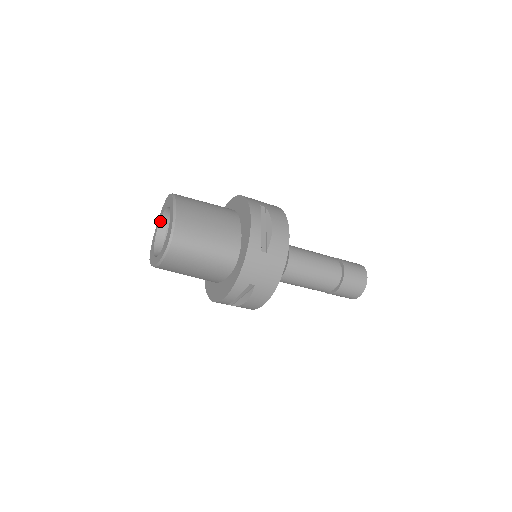
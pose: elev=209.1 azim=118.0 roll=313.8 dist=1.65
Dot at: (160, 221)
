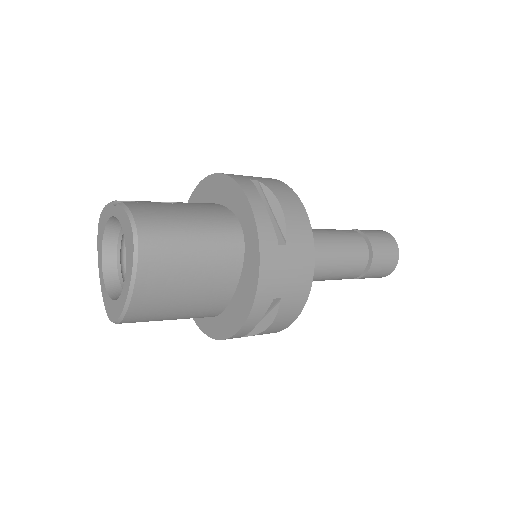
Dot at: (118, 218)
